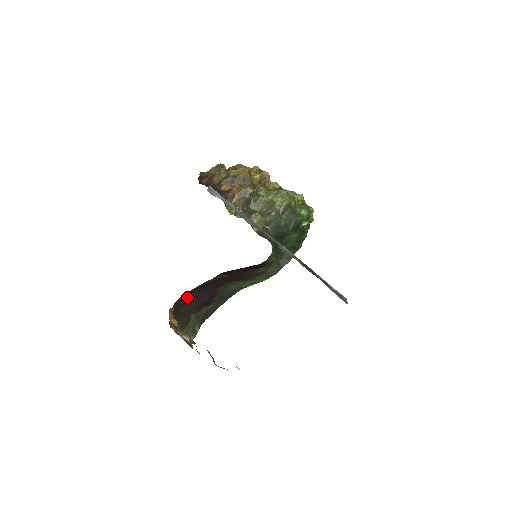
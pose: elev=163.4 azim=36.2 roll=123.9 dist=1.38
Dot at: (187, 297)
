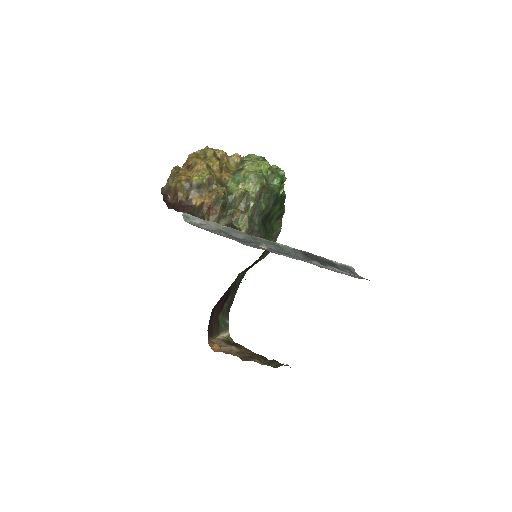
Dot at: (211, 313)
